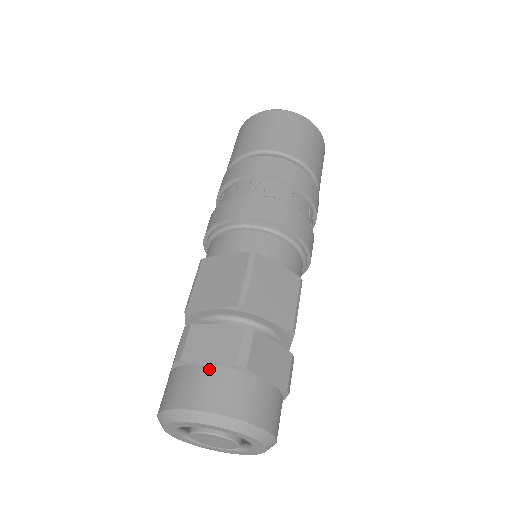
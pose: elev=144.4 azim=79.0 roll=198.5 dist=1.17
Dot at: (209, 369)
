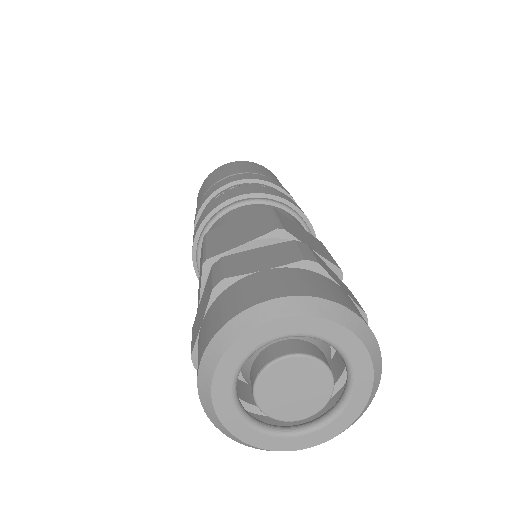
Dot at: (270, 271)
